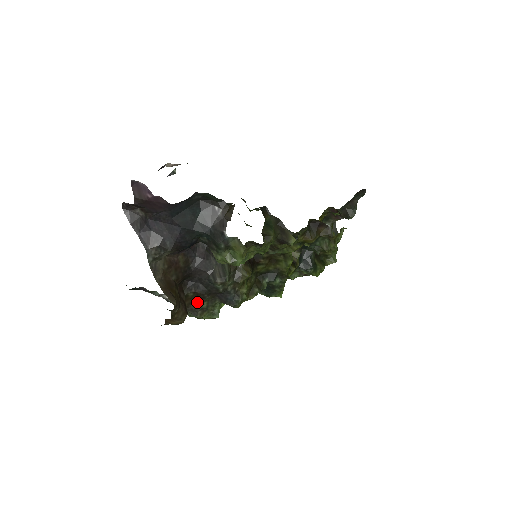
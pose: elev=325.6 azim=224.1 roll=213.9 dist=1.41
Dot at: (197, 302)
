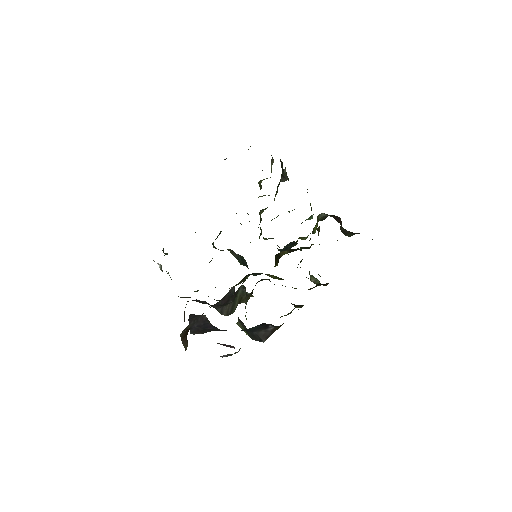
Dot at: (190, 297)
